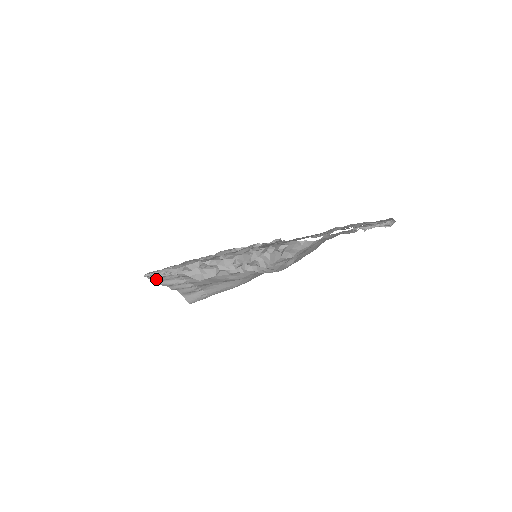
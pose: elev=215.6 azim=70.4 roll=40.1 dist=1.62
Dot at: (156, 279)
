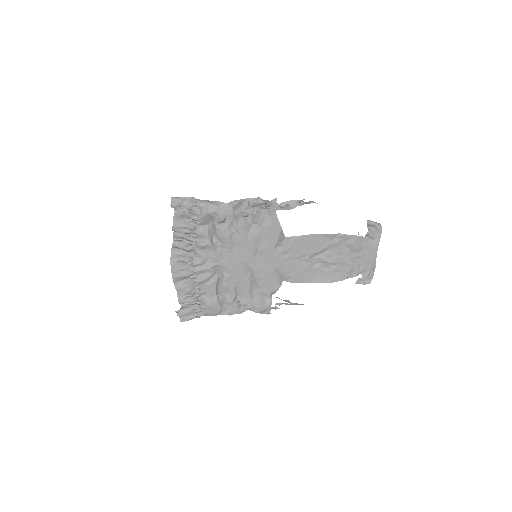
Dot at: occluded
